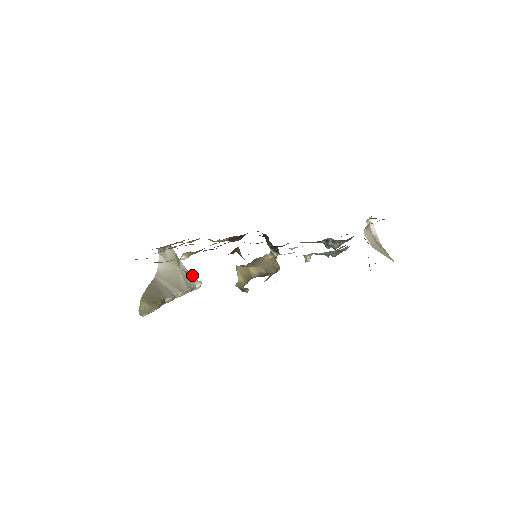
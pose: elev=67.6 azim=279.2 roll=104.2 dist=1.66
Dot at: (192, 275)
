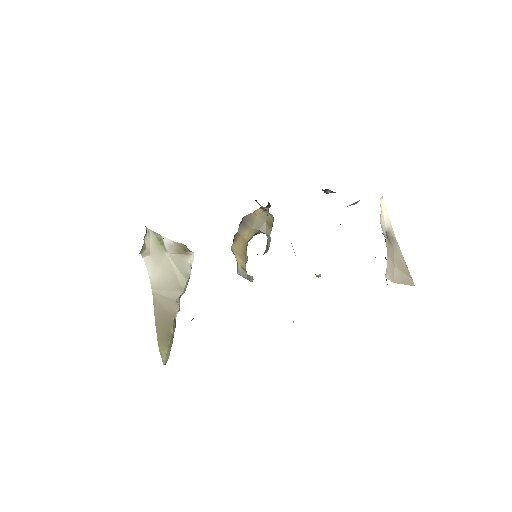
Dot at: (180, 245)
